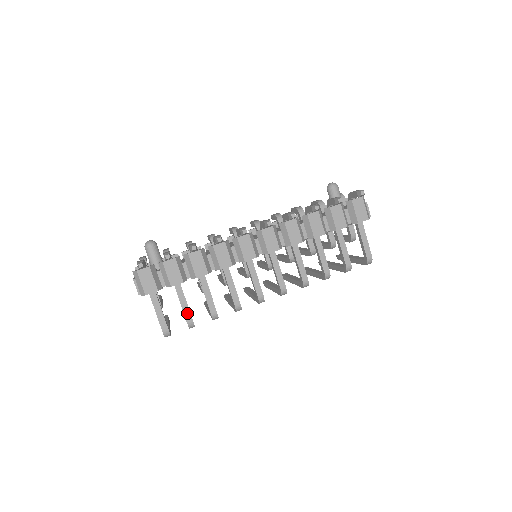
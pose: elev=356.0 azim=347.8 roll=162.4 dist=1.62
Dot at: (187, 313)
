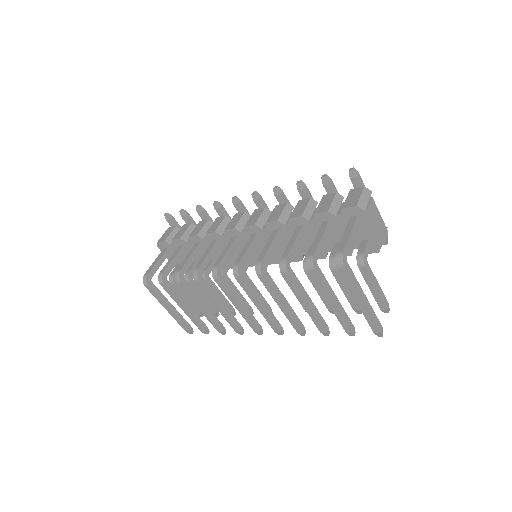
Dot at: (166, 266)
